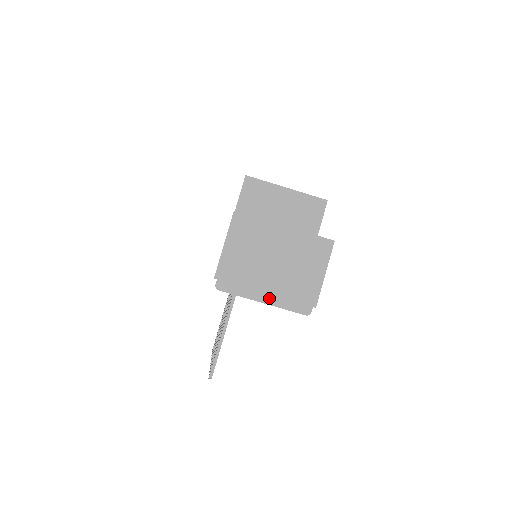
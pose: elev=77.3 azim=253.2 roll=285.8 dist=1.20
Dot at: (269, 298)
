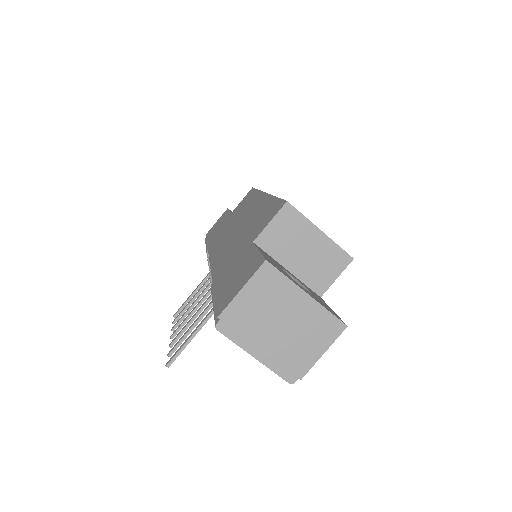
Dot at: (262, 355)
